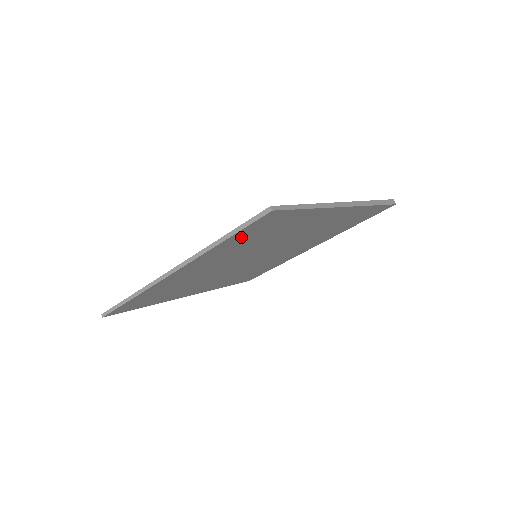
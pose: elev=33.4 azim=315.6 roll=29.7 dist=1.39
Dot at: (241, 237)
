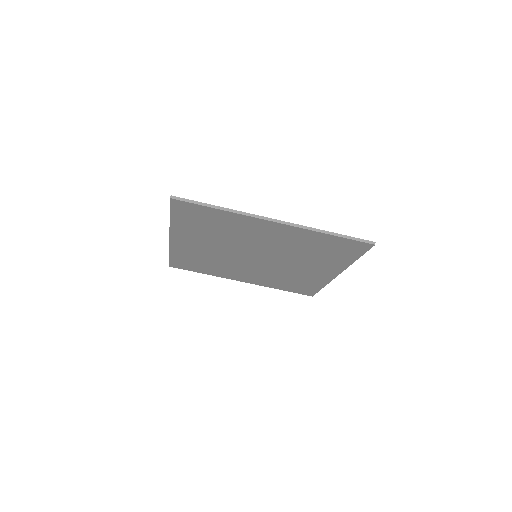
Dot at: (331, 241)
